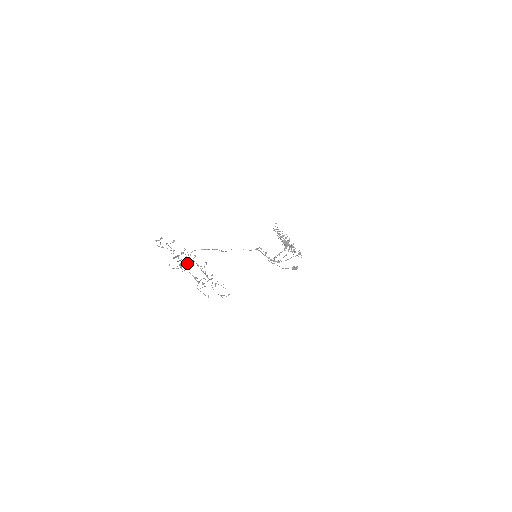
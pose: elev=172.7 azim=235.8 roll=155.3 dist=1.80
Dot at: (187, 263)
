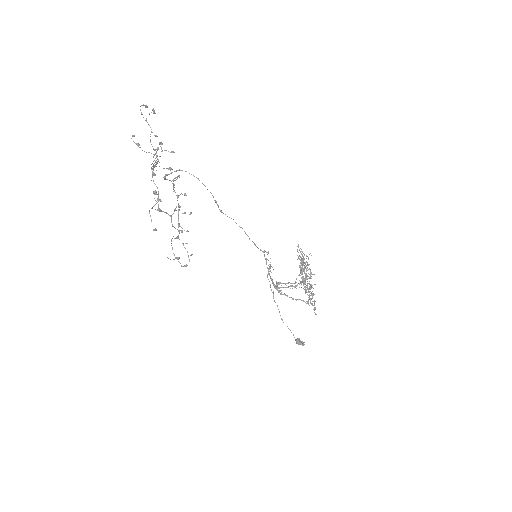
Dot at: (164, 176)
